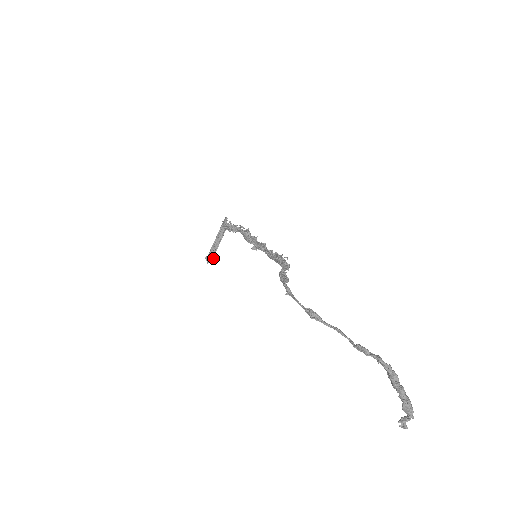
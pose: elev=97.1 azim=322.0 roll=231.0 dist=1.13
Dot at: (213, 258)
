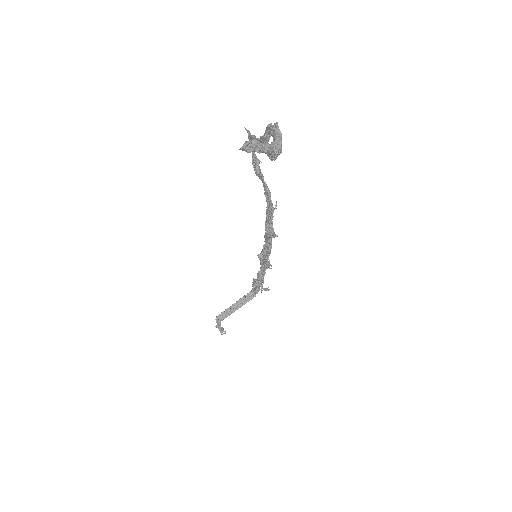
Dot at: occluded
